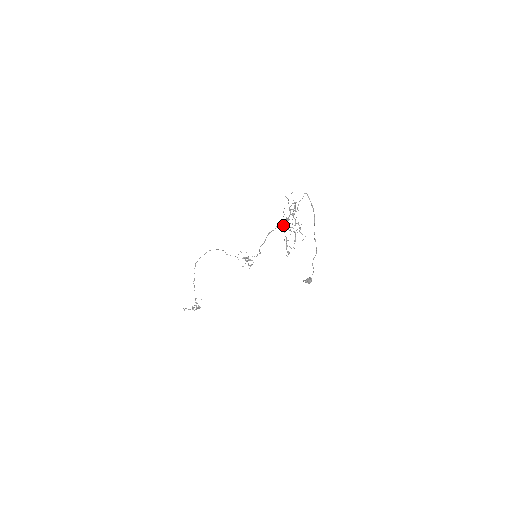
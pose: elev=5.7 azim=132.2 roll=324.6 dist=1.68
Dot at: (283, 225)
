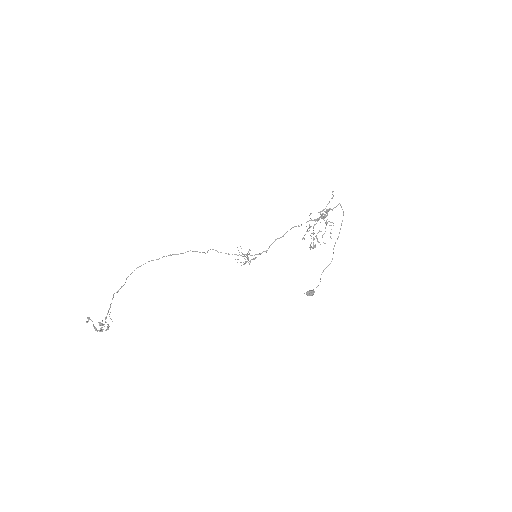
Dot at: occluded
